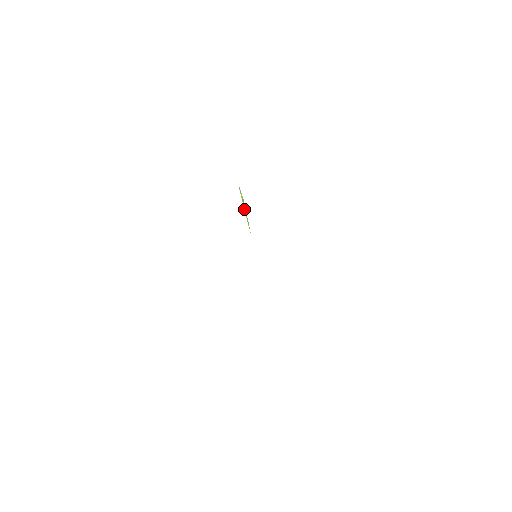
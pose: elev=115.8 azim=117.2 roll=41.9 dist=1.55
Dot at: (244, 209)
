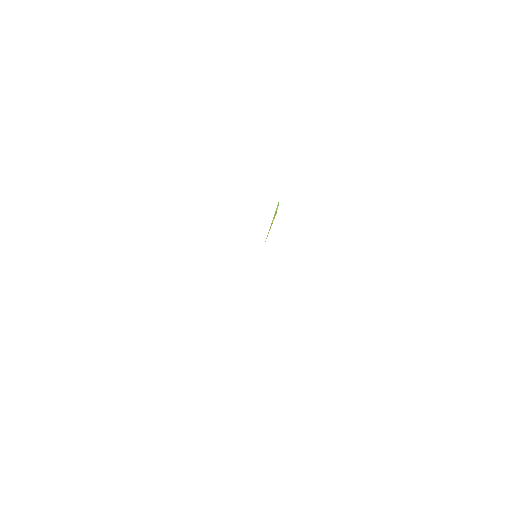
Dot at: (273, 220)
